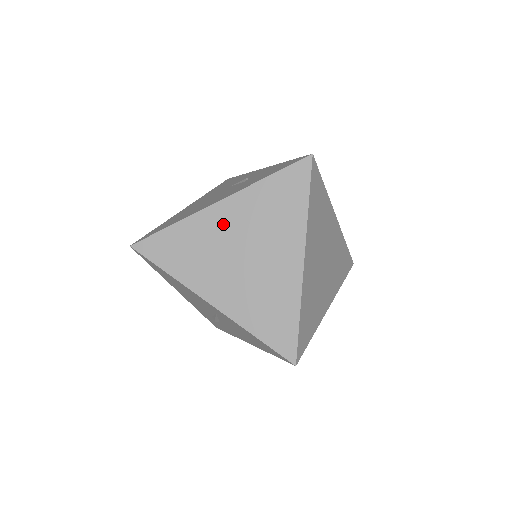
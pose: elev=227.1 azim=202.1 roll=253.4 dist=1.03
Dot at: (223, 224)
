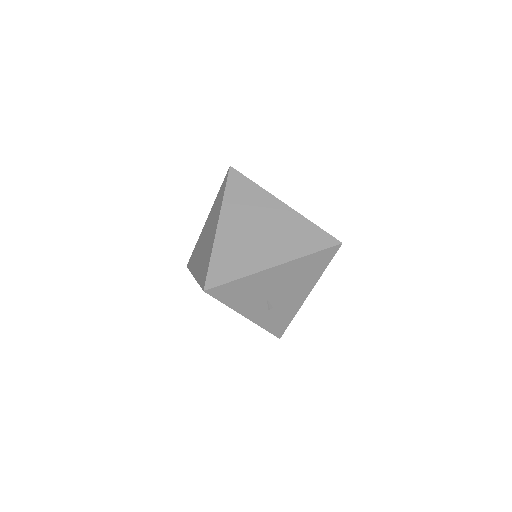
Dot at: (205, 230)
